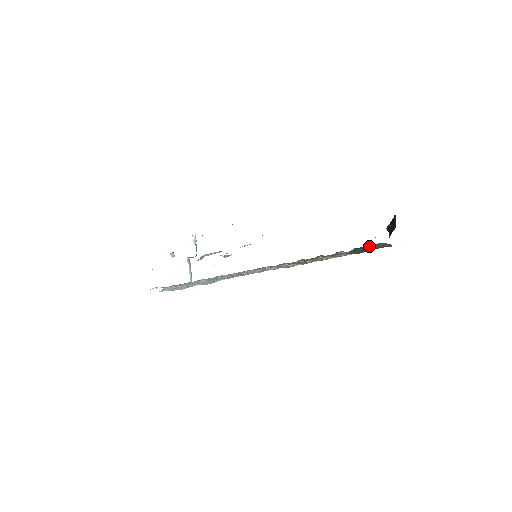
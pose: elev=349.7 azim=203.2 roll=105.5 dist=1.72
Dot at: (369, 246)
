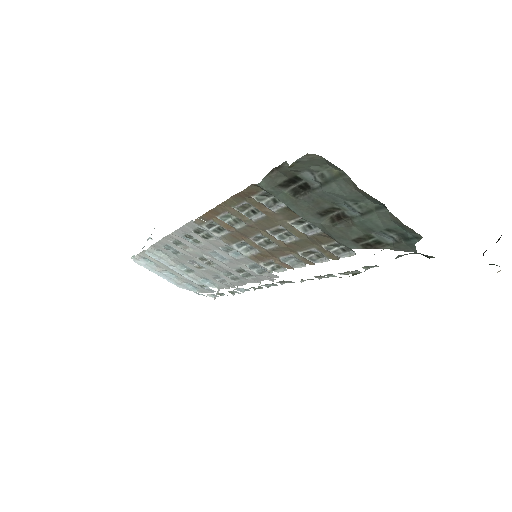
Dot at: (315, 182)
